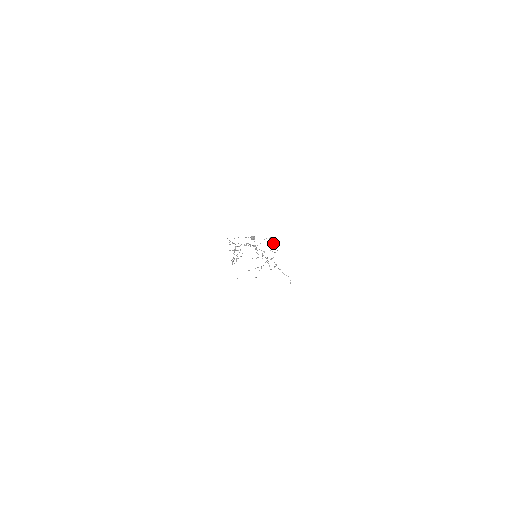
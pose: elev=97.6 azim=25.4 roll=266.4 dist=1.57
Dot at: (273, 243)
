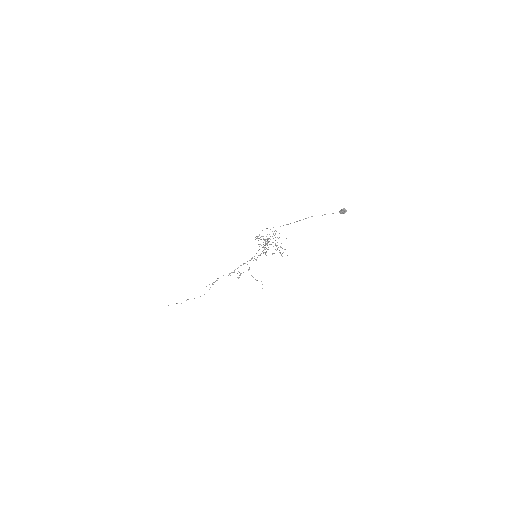
Dot at: (266, 239)
